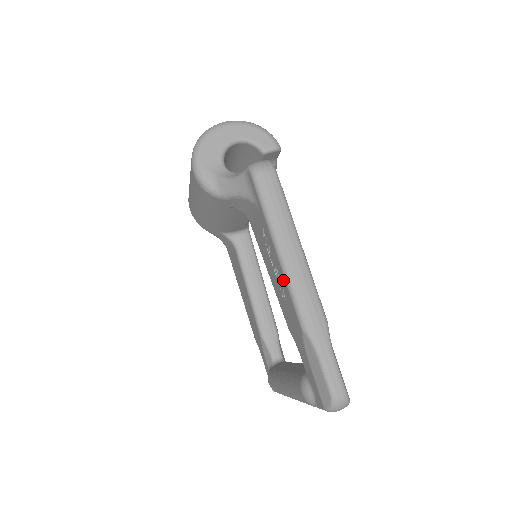
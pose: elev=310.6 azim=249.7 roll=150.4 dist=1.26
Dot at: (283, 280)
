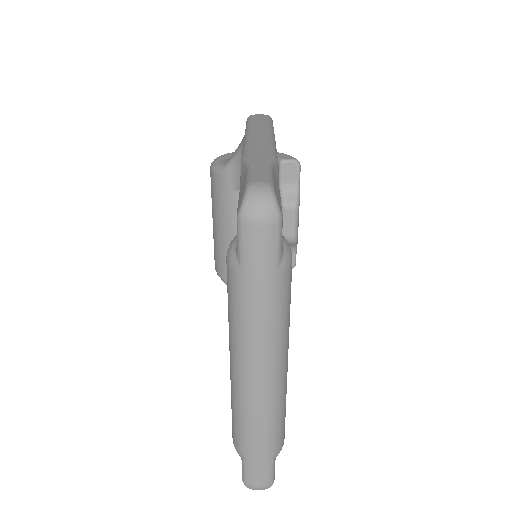
Dot at: occluded
